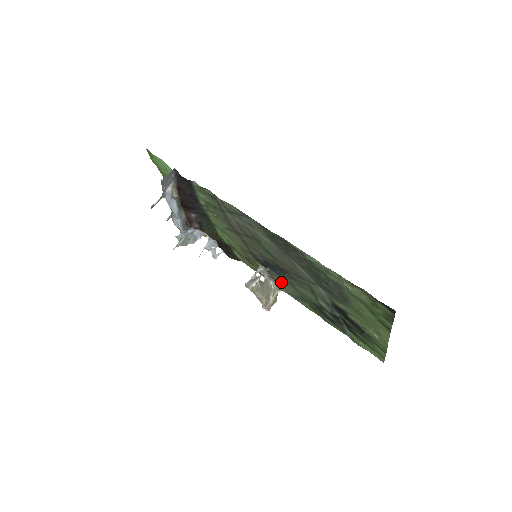
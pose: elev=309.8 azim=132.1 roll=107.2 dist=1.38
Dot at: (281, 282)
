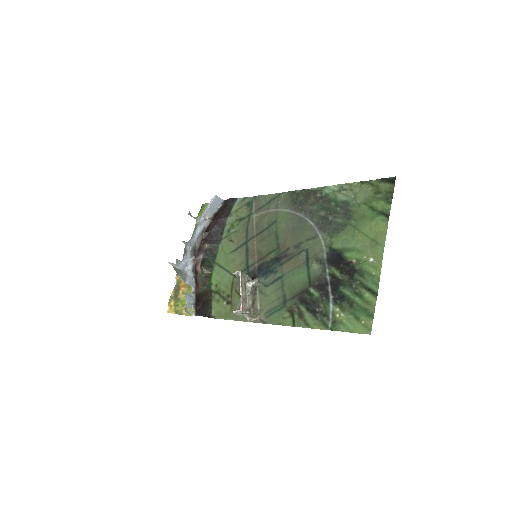
Dot at: (263, 296)
